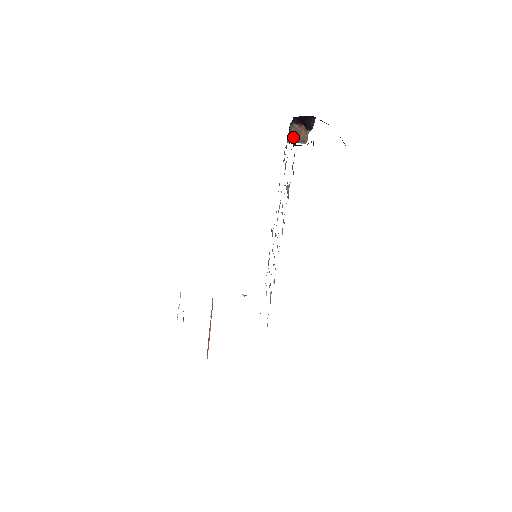
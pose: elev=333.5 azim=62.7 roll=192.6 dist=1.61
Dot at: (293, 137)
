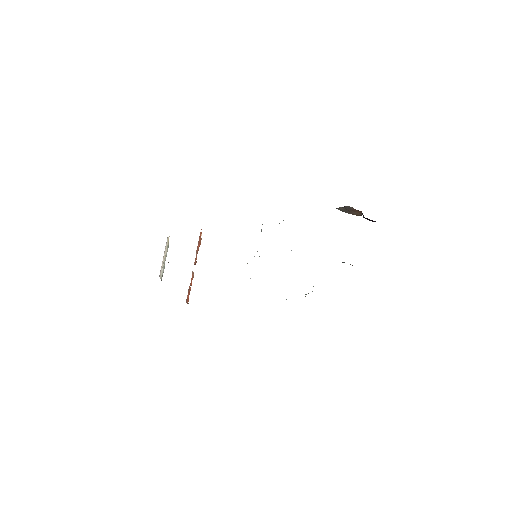
Dot at: (343, 209)
